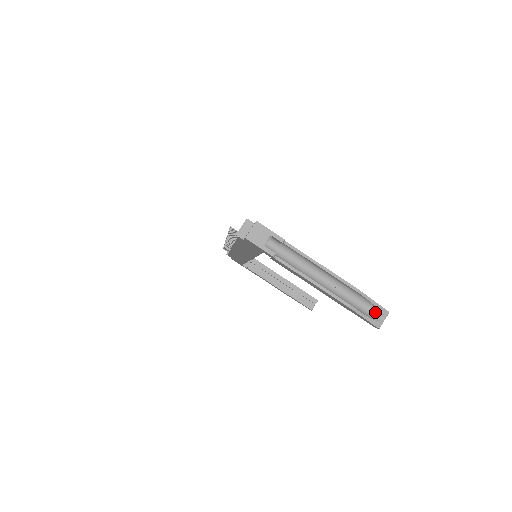
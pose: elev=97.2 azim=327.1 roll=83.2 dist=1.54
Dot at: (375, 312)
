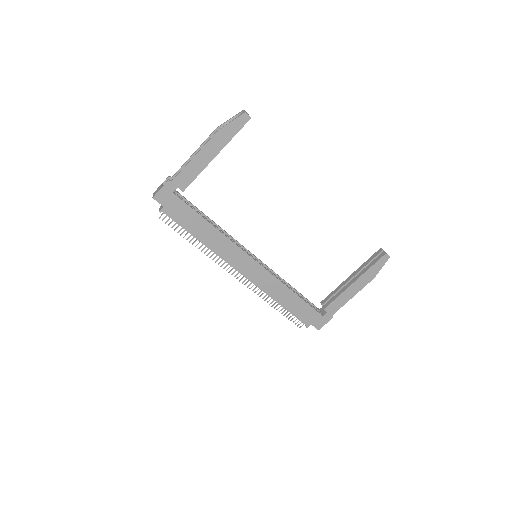
Dot at: occluded
